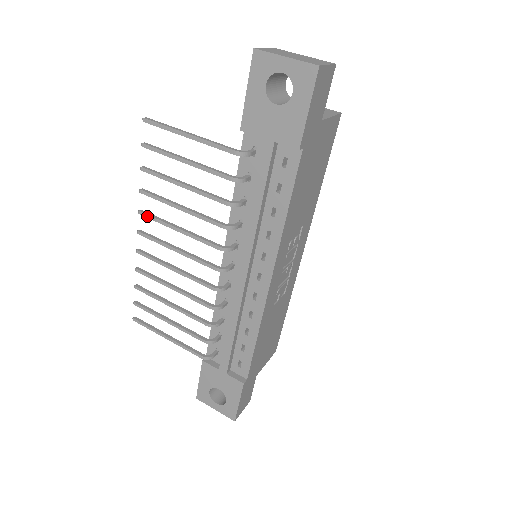
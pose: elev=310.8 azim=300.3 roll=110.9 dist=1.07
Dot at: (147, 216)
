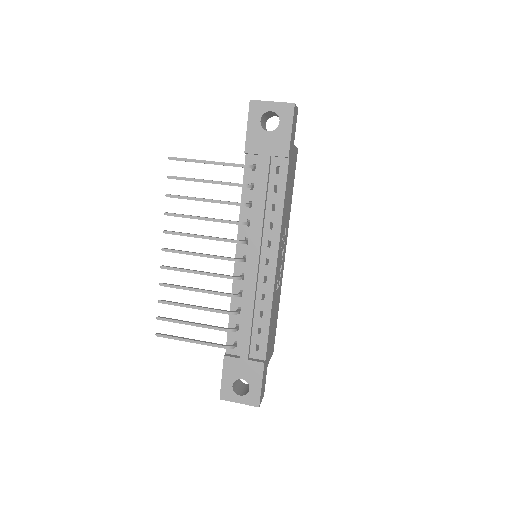
Dot at: (172, 233)
